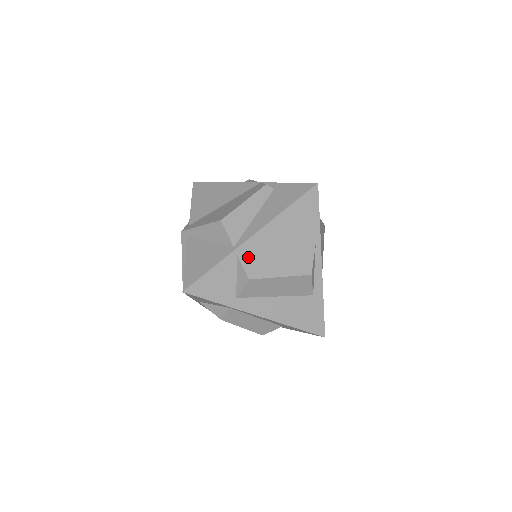
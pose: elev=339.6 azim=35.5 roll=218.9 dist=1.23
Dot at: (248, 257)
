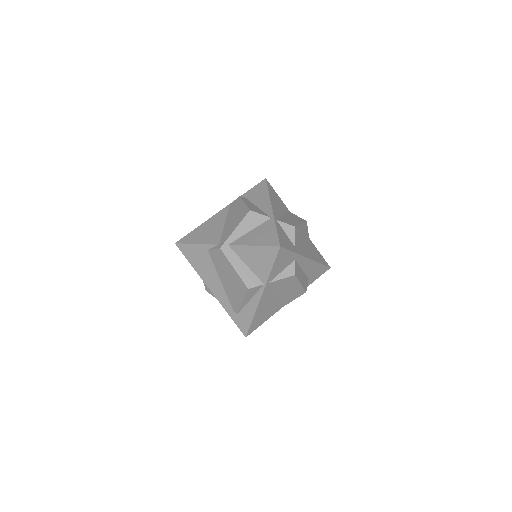
Dot at: (281, 220)
